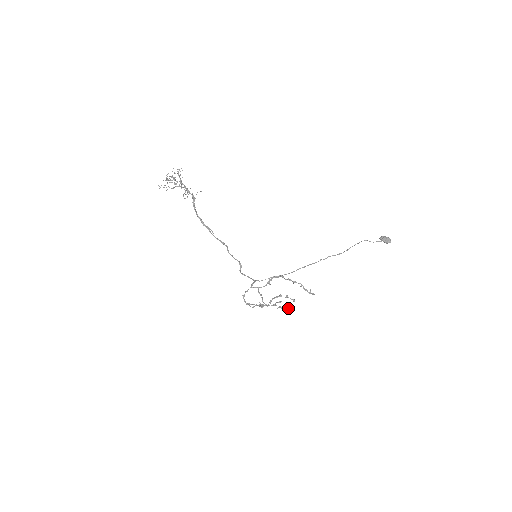
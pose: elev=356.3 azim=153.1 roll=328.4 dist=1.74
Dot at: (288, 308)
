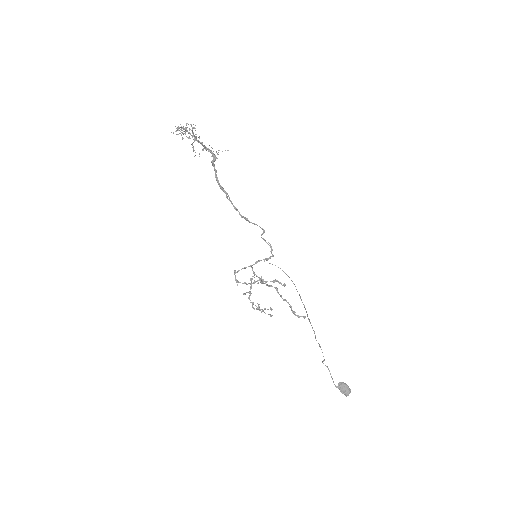
Dot at: (272, 309)
